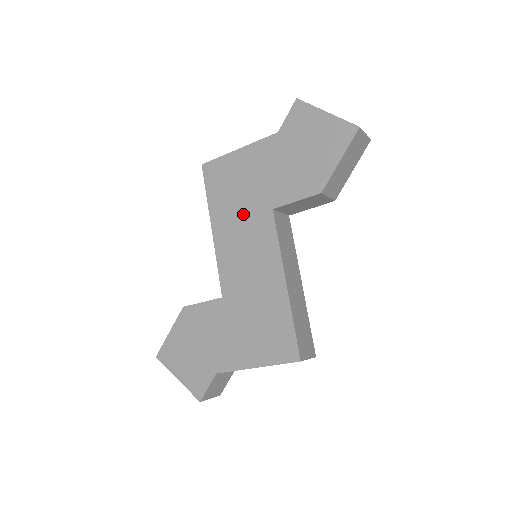
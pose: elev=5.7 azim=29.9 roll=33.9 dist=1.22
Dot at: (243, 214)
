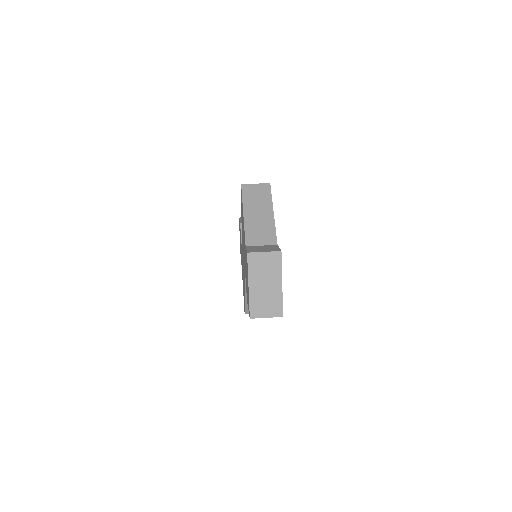
Dot at: occluded
